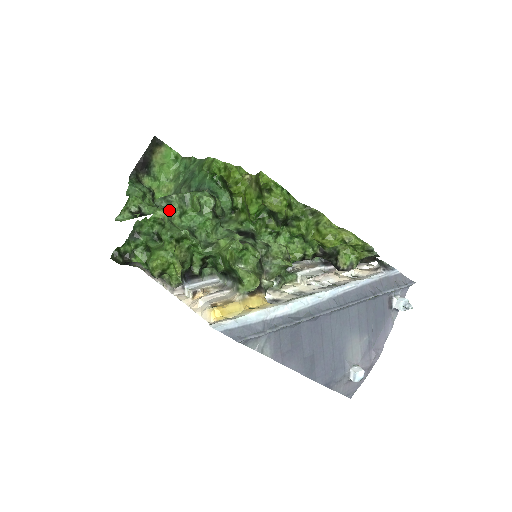
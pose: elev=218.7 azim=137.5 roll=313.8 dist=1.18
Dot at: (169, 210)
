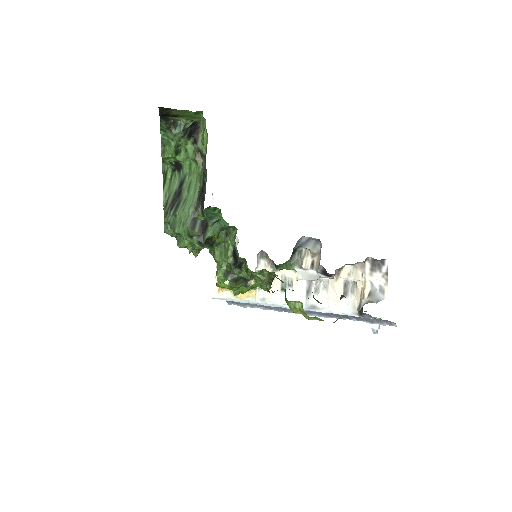
Dot at: occluded
